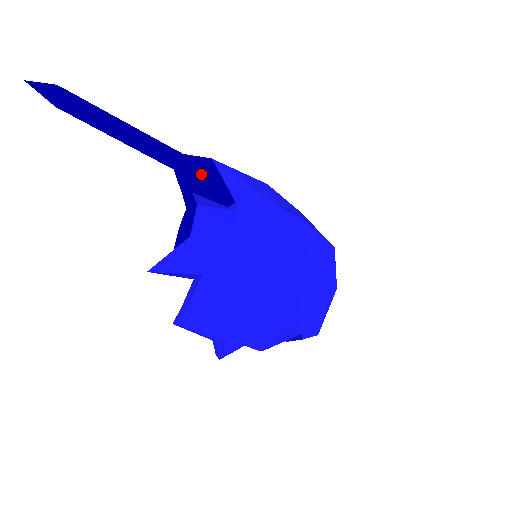
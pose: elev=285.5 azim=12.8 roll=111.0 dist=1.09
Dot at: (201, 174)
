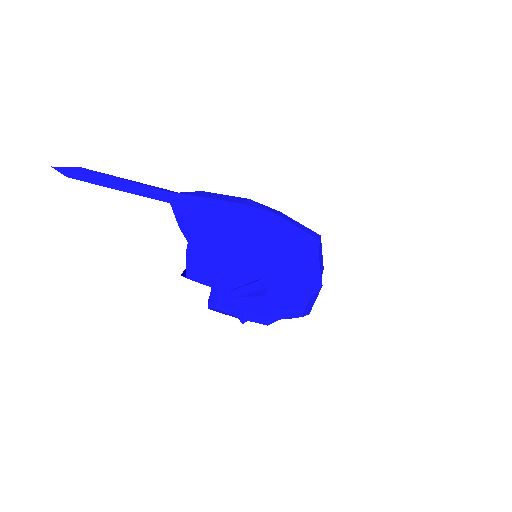
Dot at: occluded
